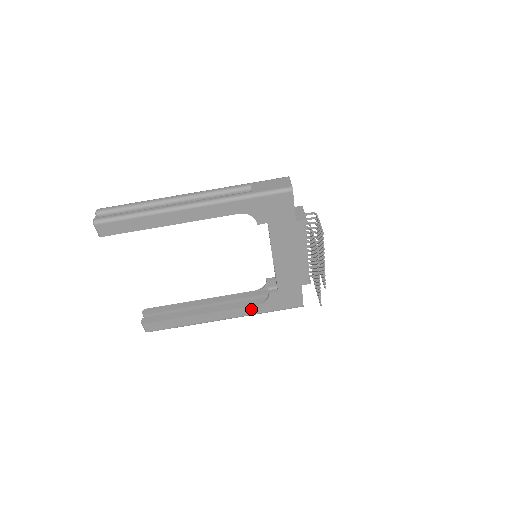
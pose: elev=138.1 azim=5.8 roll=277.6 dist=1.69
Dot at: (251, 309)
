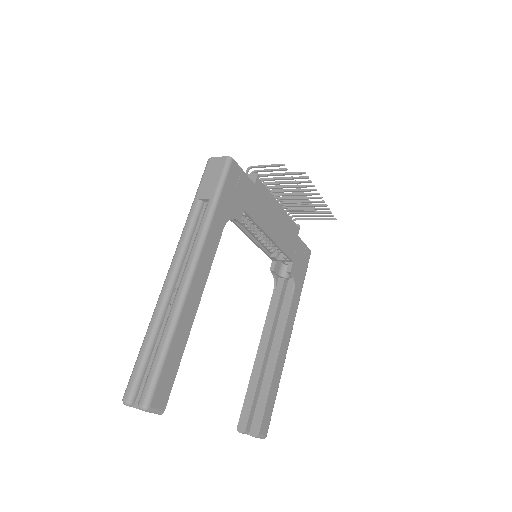
Dot at: (294, 303)
